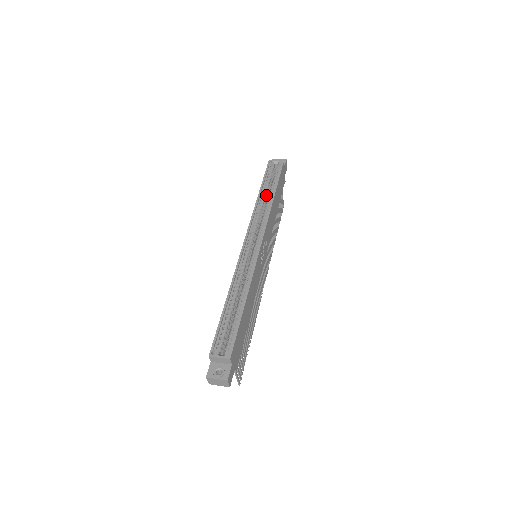
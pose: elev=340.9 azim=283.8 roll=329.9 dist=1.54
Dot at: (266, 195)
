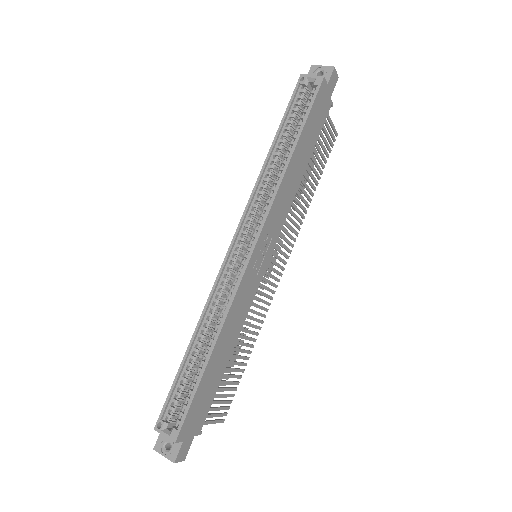
Dot at: (283, 149)
